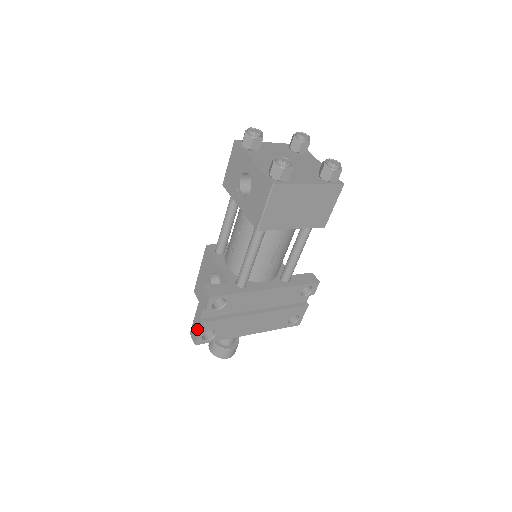
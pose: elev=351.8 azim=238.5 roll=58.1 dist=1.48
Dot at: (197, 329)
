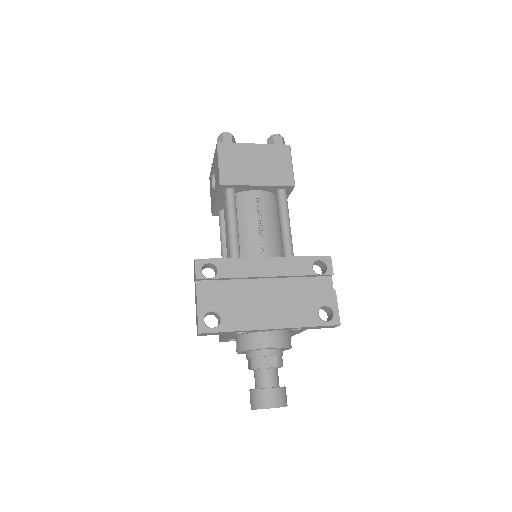
Dot at: (196, 312)
